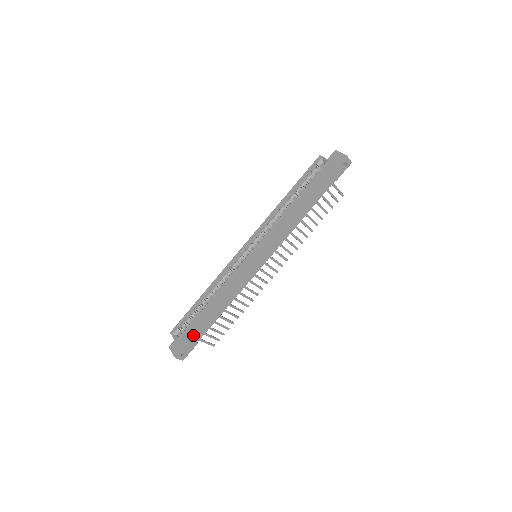
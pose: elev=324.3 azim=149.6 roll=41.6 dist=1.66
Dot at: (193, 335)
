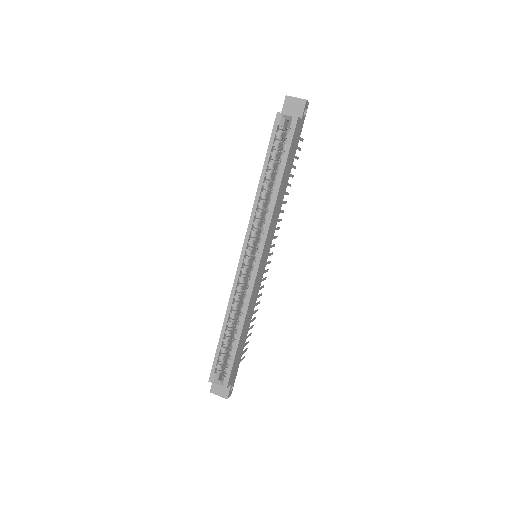
Dot at: (234, 369)
